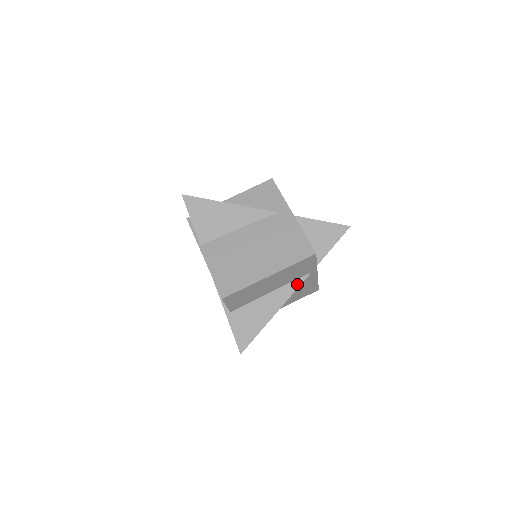
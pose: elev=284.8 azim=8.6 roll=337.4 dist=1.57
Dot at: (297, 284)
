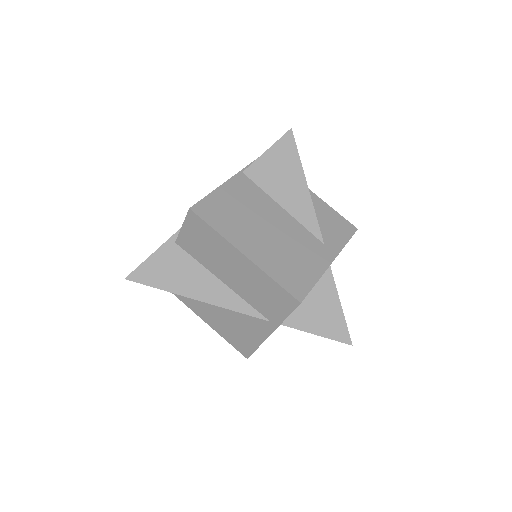
Dot at: (247, 310)
